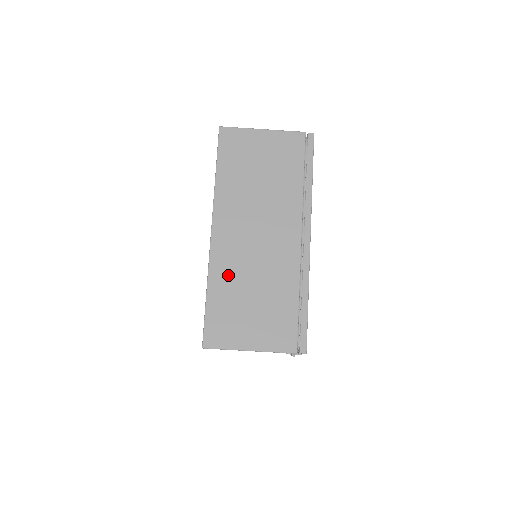
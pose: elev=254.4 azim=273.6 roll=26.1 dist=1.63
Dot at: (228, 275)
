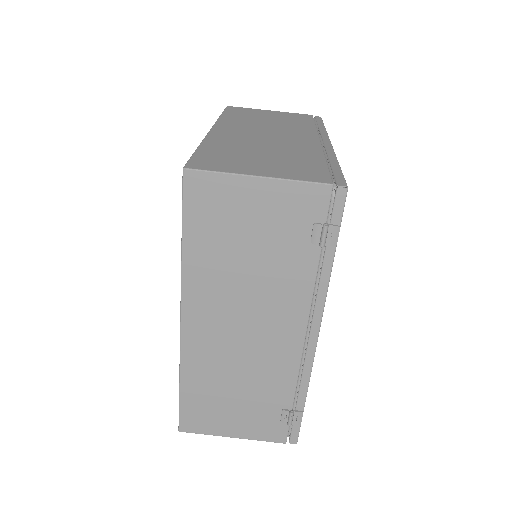
Dot at: (229, 143)
